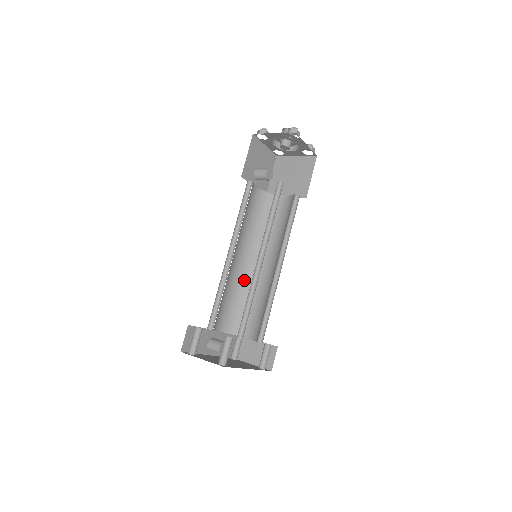
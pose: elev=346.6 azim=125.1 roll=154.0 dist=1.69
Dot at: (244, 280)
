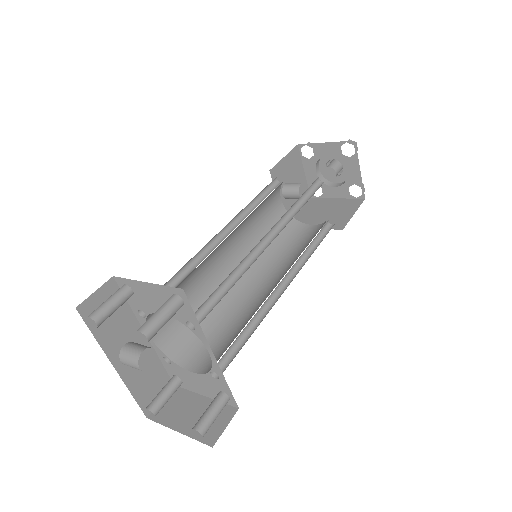
Dot at: occluded
